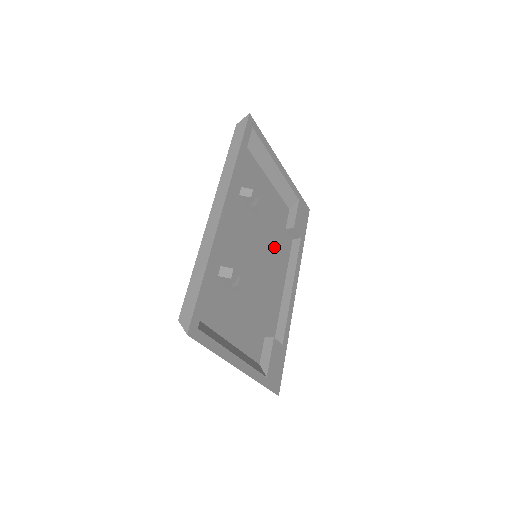
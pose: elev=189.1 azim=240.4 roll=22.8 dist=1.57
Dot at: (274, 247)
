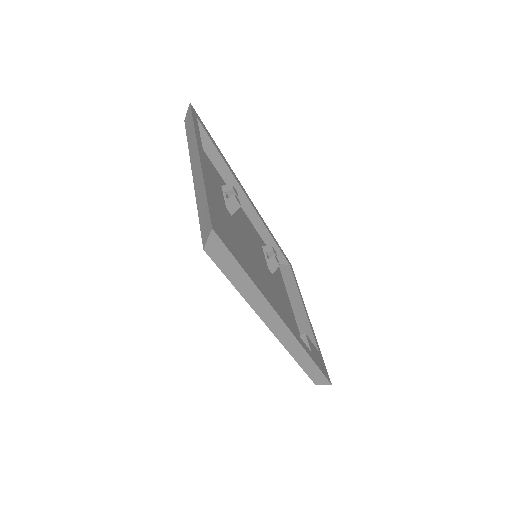
Dot at: (276, 304)
